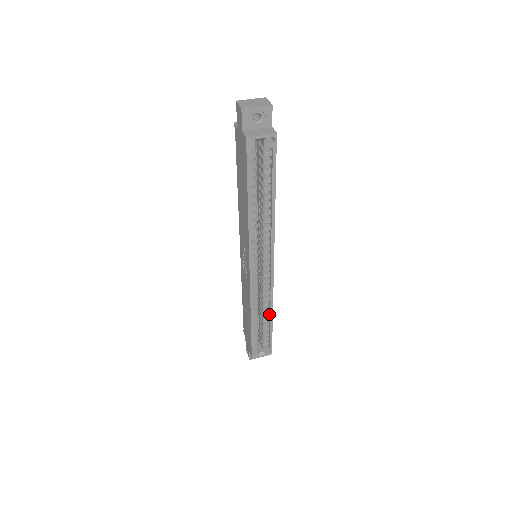
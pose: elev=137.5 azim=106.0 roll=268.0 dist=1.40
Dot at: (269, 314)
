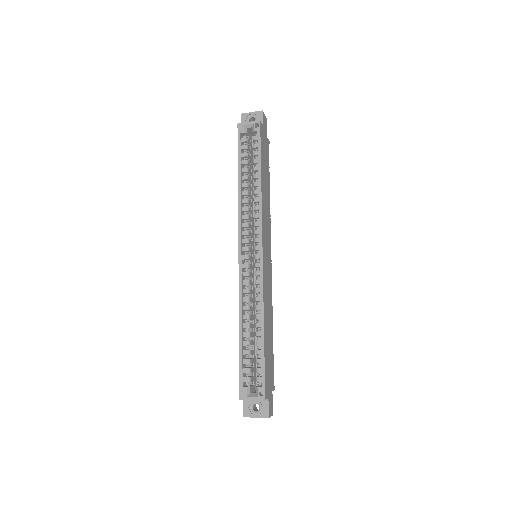
Dot at: (261, 324)
